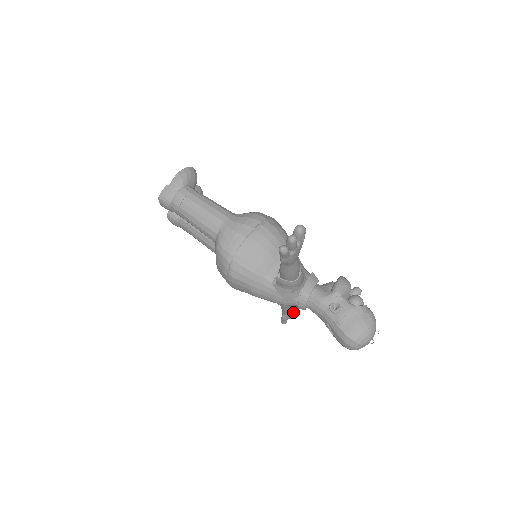
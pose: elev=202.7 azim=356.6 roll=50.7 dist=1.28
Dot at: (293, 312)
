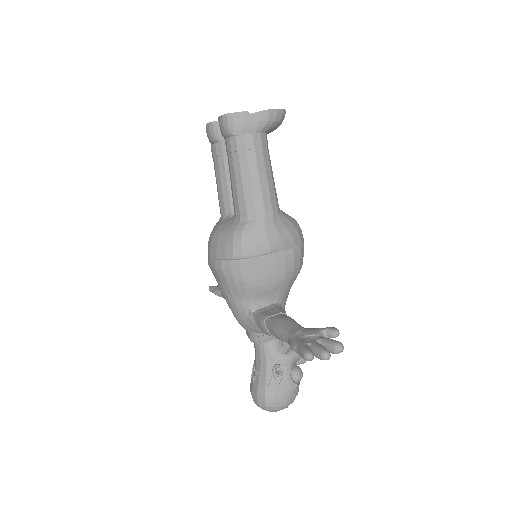
Dot at: occluded
